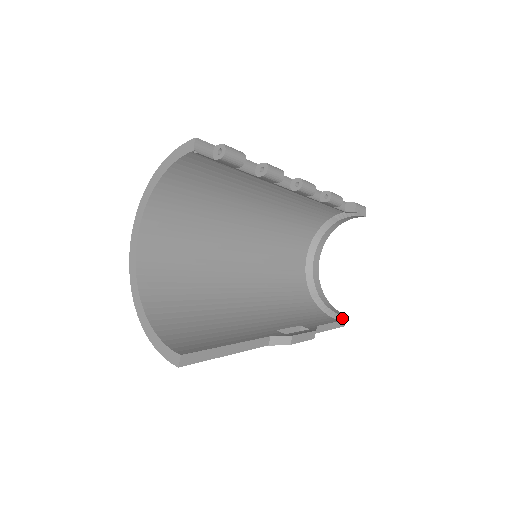
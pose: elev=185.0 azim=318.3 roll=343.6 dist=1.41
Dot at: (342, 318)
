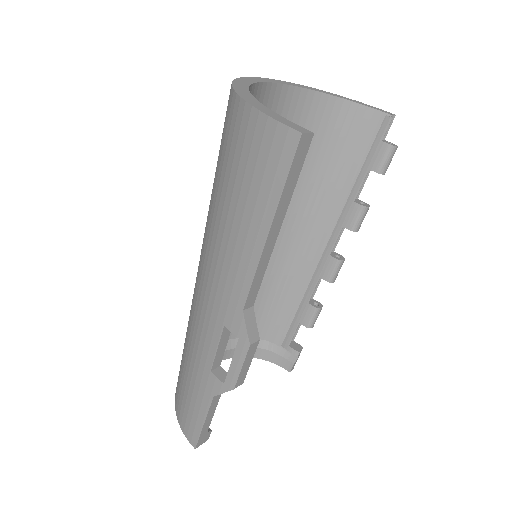
Dot at: (208, 433)
